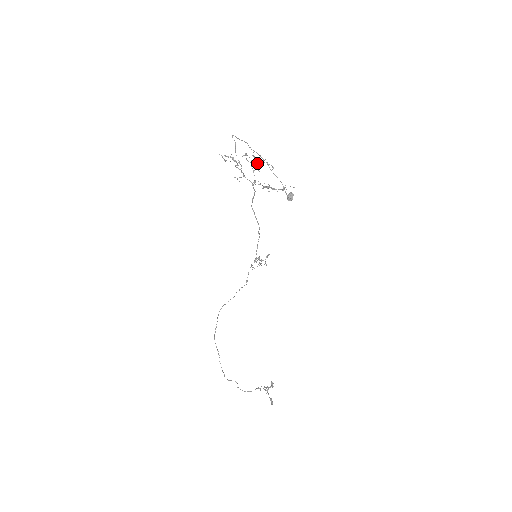
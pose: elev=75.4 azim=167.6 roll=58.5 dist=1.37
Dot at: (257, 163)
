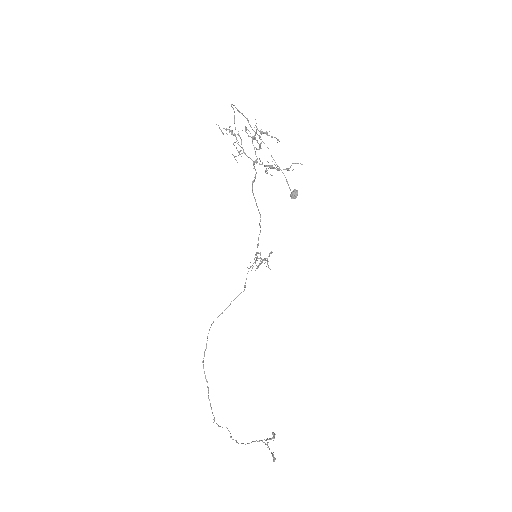
Dot at: occluded
